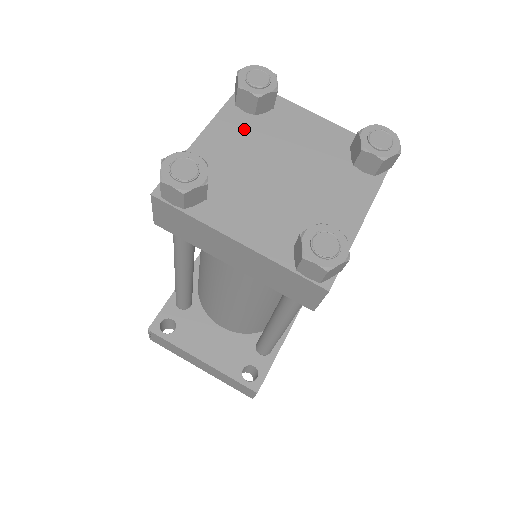
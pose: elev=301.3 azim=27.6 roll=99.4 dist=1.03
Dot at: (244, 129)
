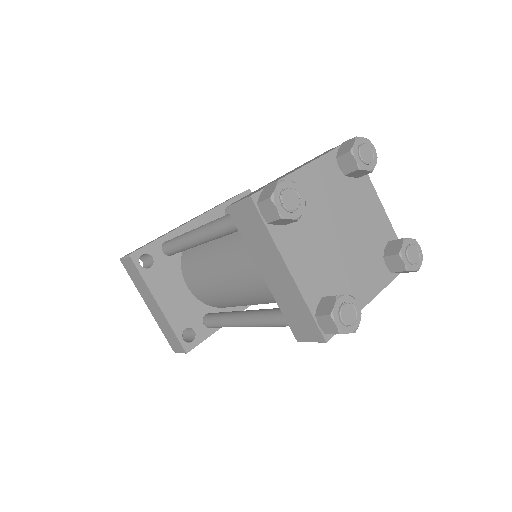
Dot at: (332, 182)
